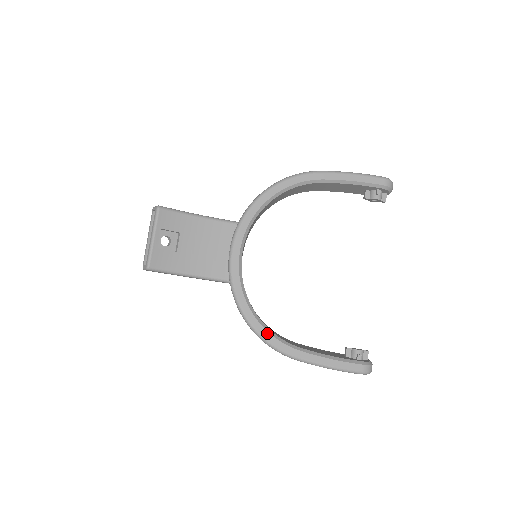
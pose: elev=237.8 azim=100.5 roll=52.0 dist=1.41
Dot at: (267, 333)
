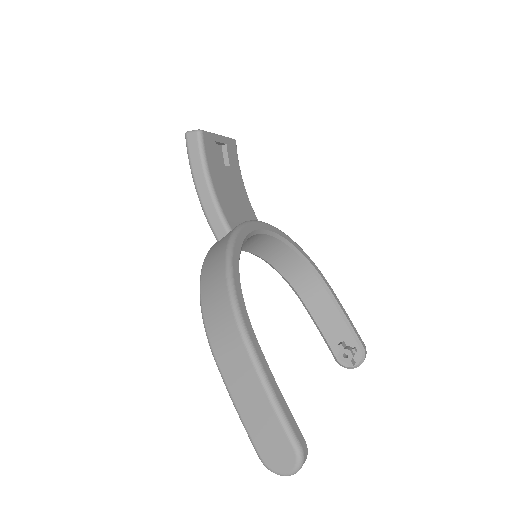
Dot at: (240, 286)
